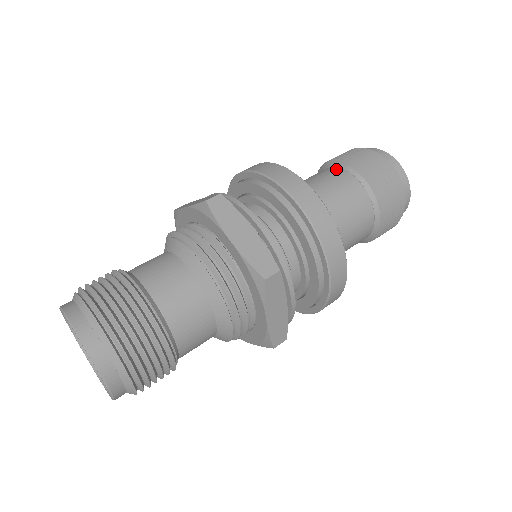
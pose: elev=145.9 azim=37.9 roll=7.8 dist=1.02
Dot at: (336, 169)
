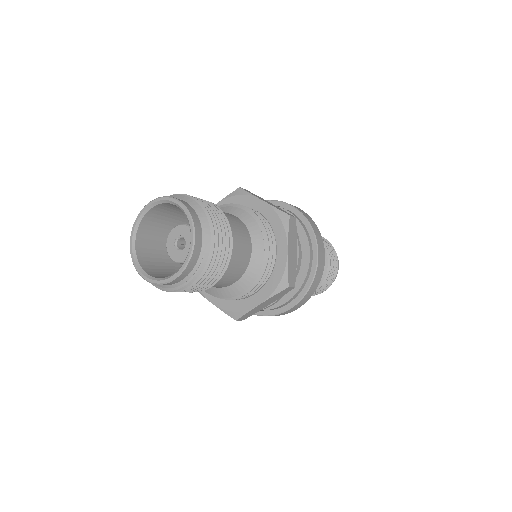
Dot at: occluded
